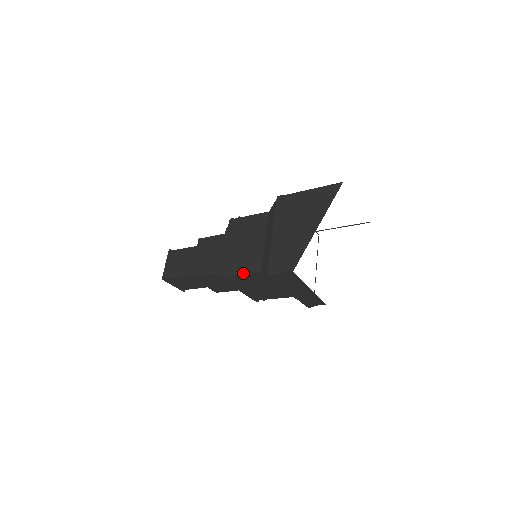
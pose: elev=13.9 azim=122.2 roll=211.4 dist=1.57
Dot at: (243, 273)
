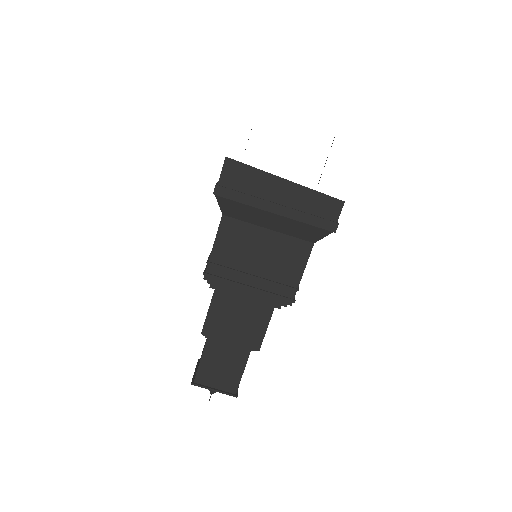
Dot at: (214, 242)
